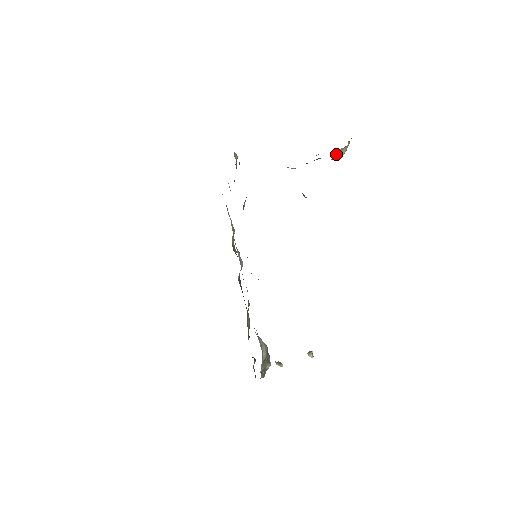
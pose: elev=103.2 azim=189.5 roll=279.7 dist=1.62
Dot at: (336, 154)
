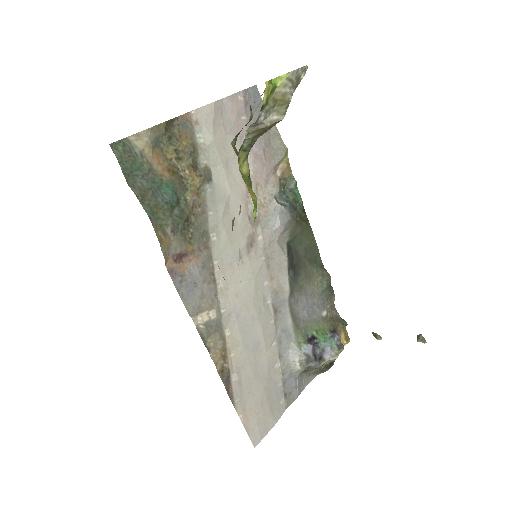
Dot at: (250, 137)
